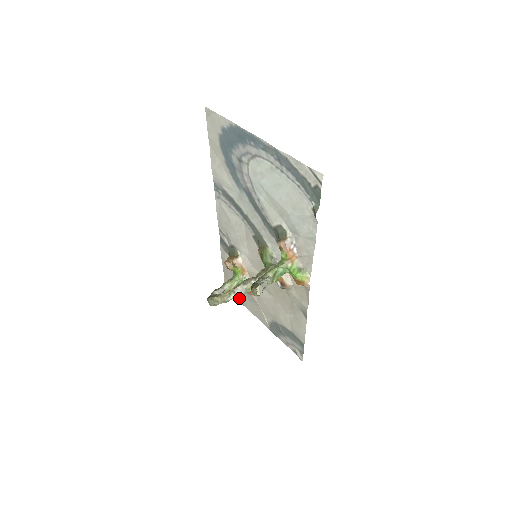
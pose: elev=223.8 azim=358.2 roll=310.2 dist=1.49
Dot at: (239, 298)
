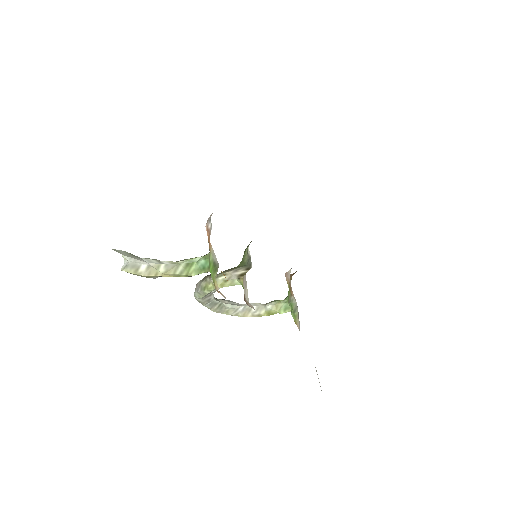
Dot at: occluded
